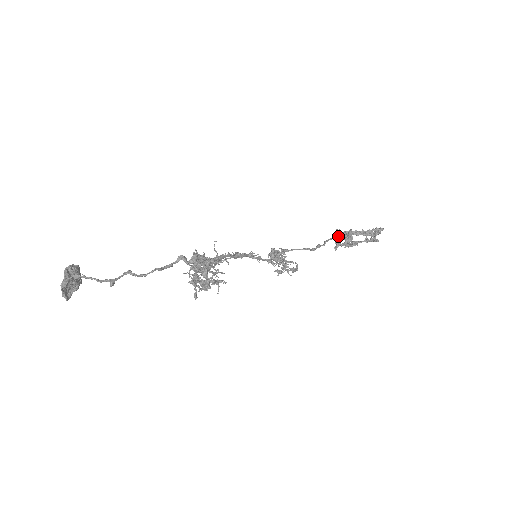
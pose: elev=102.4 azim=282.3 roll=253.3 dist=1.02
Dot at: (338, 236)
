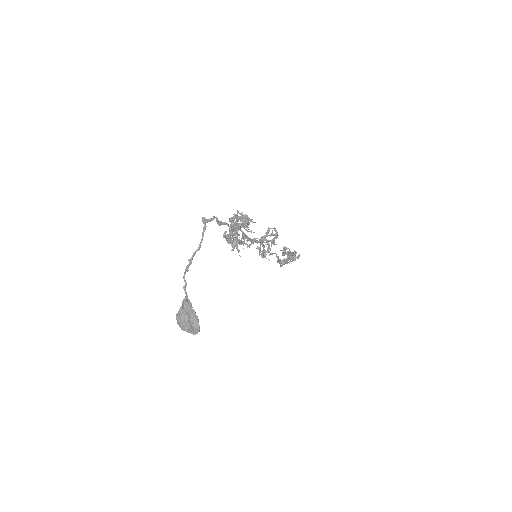
Dot at: (281, 263)
